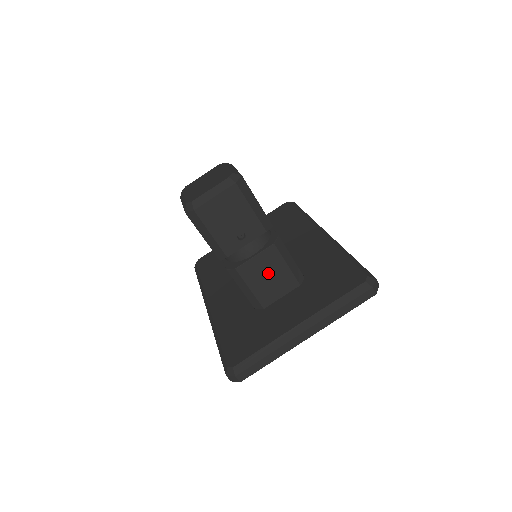
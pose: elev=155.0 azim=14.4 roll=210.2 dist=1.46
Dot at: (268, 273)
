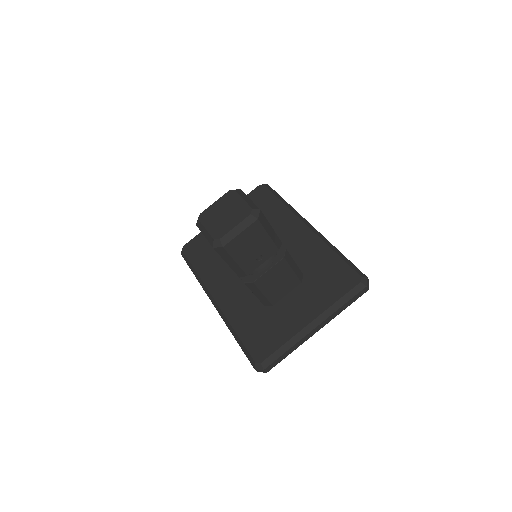
Dot at: (278, 280)
